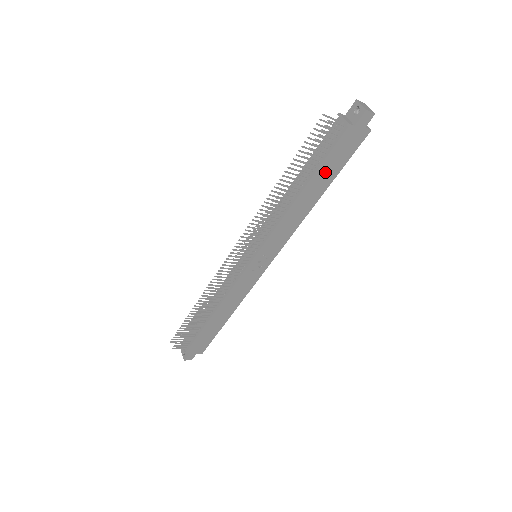
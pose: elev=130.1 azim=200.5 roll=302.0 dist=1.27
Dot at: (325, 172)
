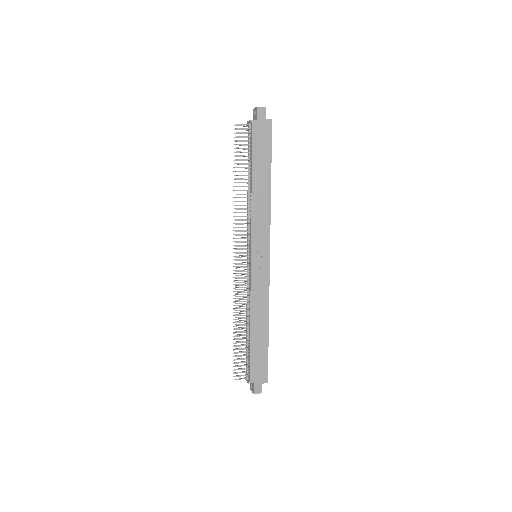
Dot at: (260, 161)
